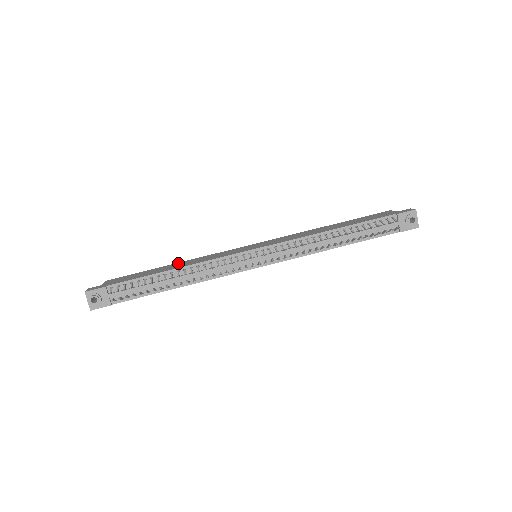
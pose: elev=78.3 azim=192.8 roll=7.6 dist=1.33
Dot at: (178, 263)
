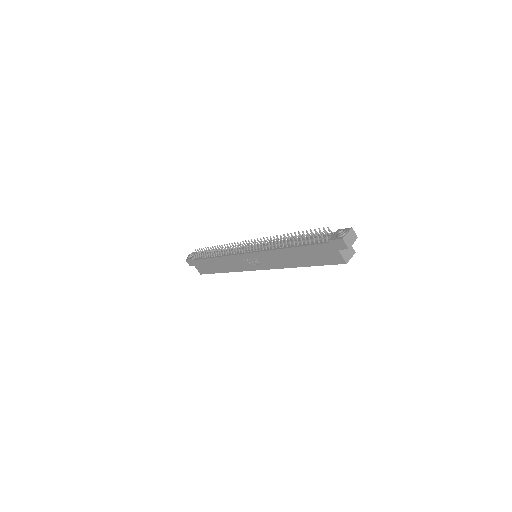
Dot at: occluded
